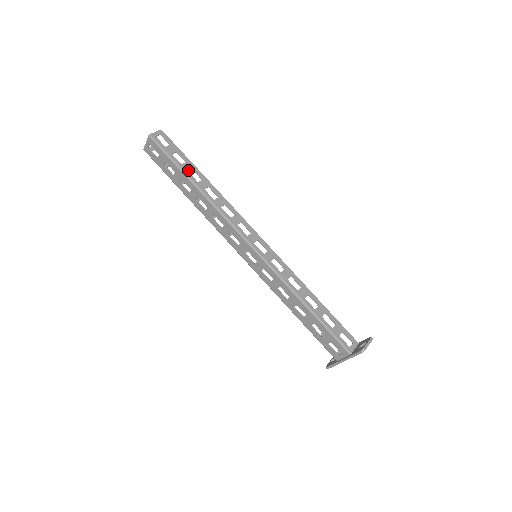
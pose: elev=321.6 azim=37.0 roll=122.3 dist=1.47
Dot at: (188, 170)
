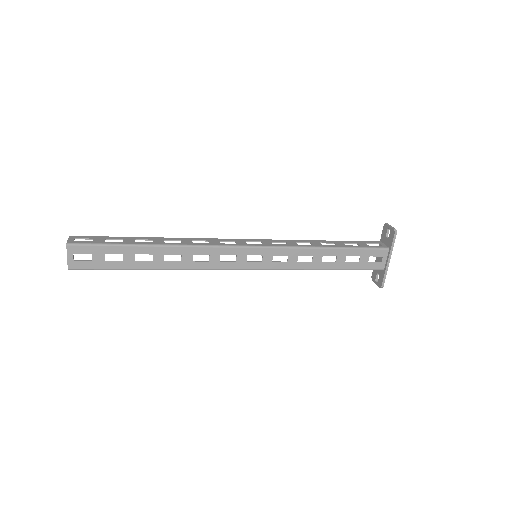
Dot at: (133, 242)
